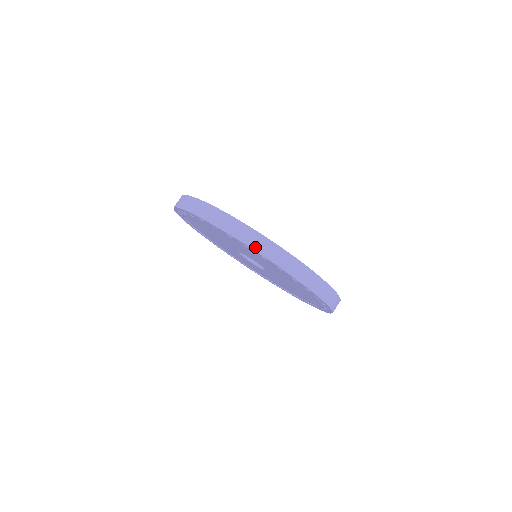
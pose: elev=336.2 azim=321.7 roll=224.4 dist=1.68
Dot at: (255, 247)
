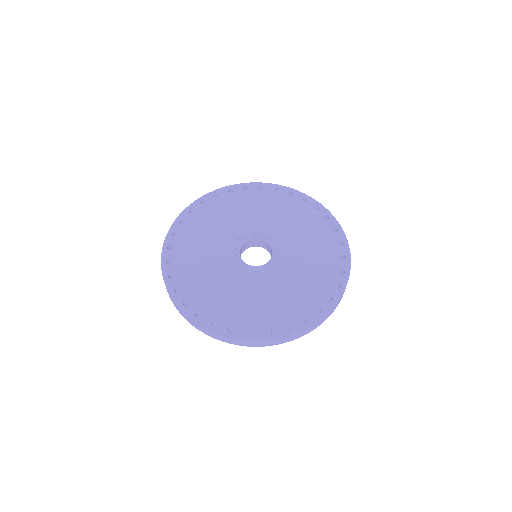
Dot at: (186, 319)
